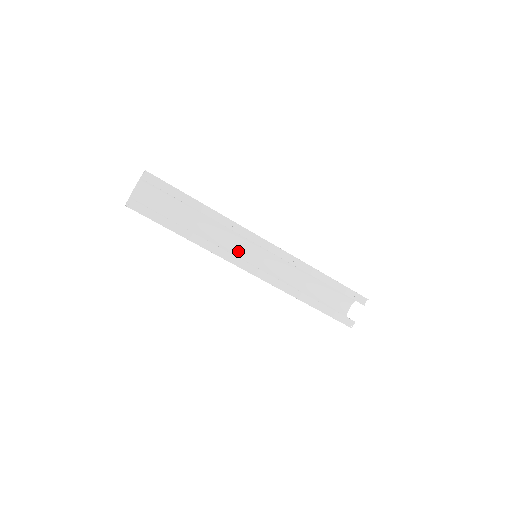
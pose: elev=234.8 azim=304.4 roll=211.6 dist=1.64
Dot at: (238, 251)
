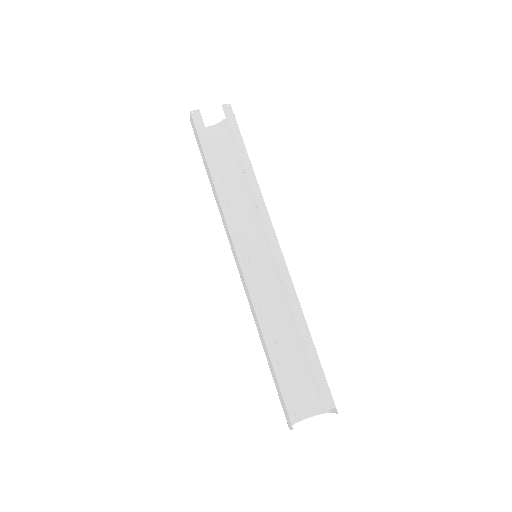
Dot at: occluded
